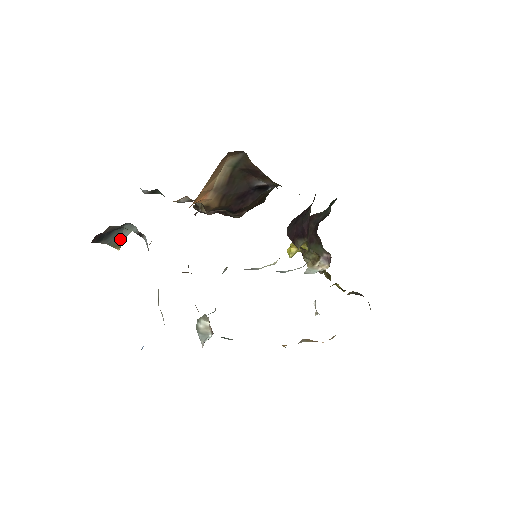
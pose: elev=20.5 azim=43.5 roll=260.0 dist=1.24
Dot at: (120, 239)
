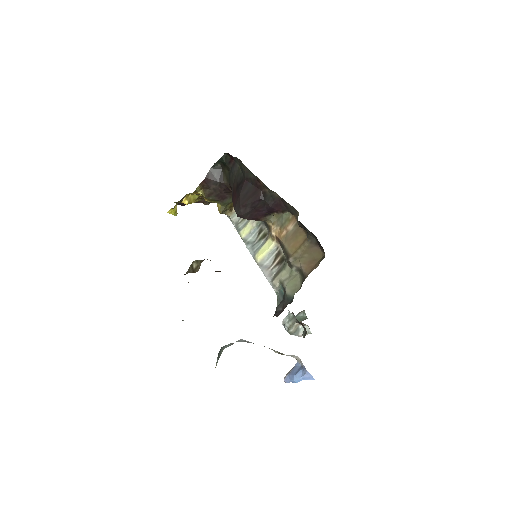
Dot at: (216, 364)
